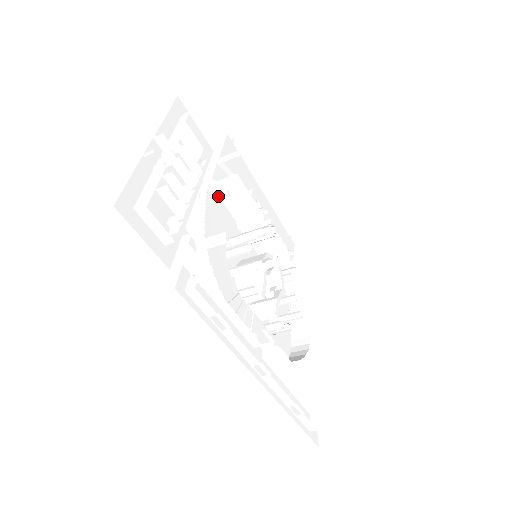
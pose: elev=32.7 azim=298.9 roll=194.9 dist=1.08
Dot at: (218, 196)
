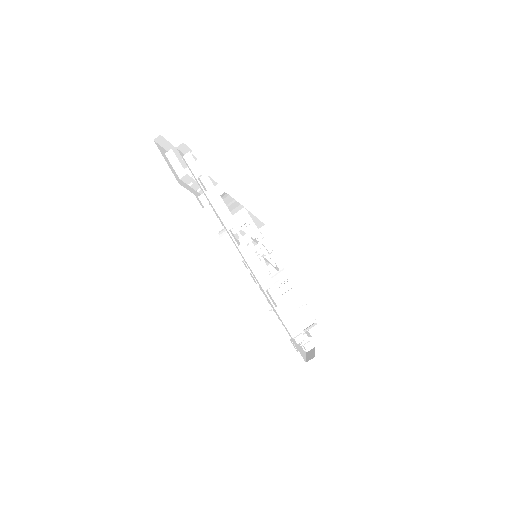
Dot at: occluded
